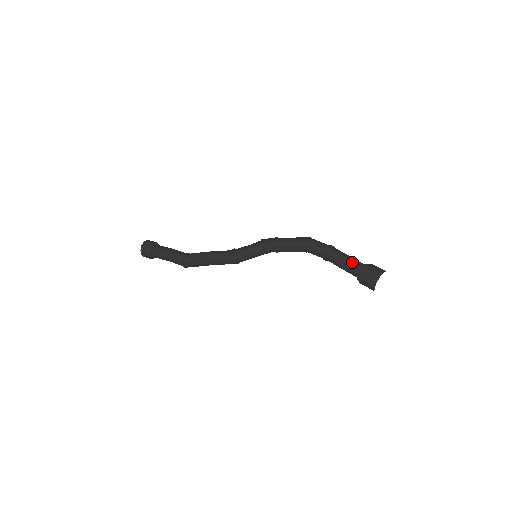
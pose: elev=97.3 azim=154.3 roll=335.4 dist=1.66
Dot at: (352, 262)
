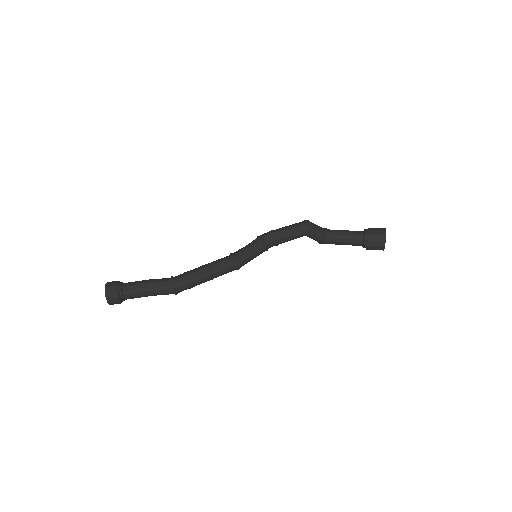
Dot at: (352, 232)
